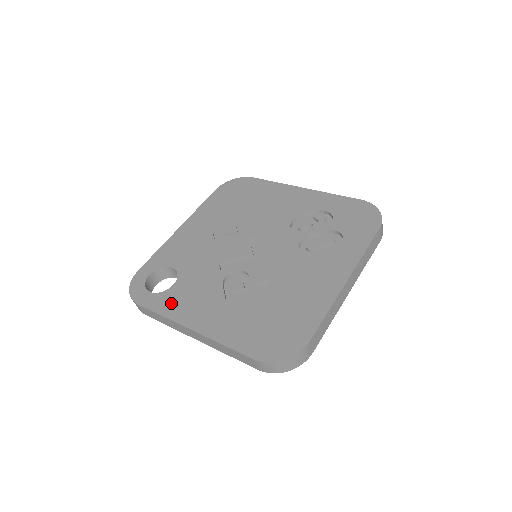
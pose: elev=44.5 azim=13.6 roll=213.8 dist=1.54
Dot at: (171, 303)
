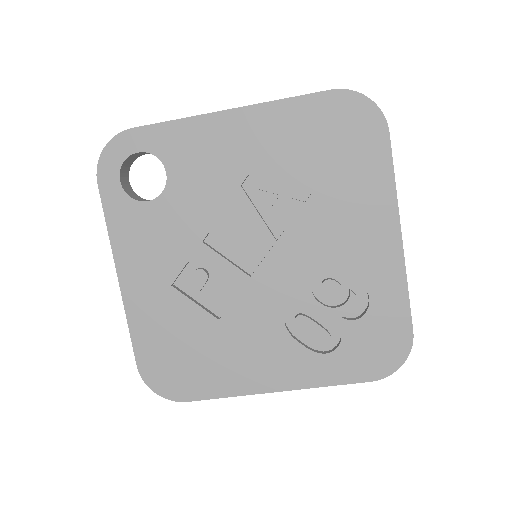
Dot at: (126, 225)
